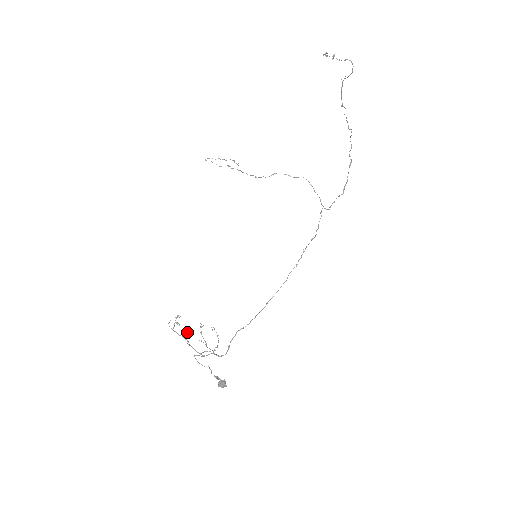
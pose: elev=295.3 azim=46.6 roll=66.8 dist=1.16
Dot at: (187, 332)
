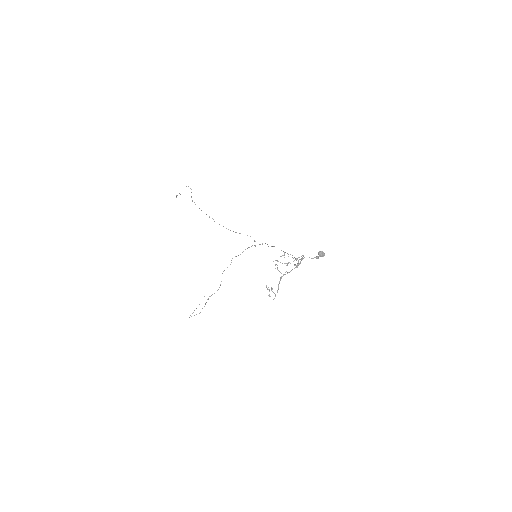
Dot at: occluded
